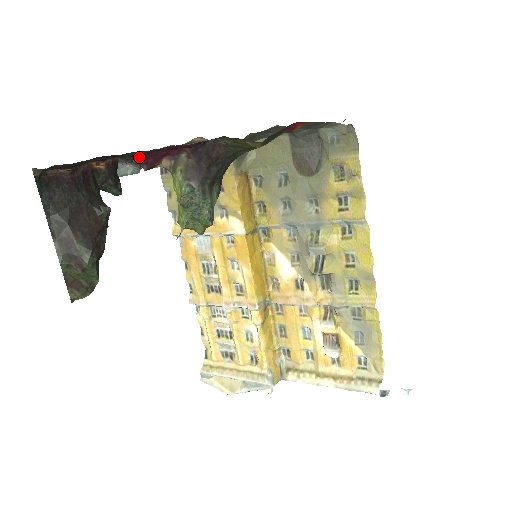
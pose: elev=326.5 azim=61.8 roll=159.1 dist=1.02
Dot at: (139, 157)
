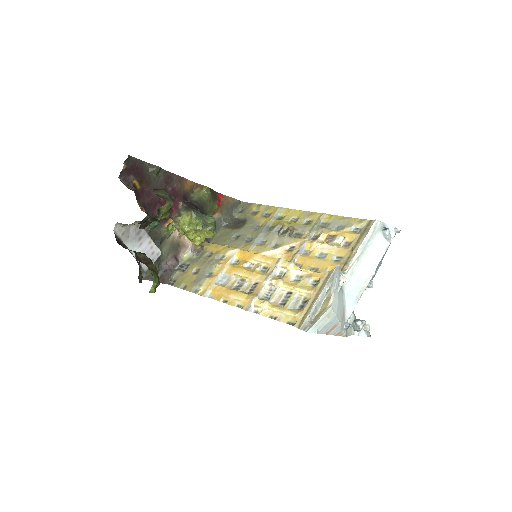
Dot at: (161, 206)
